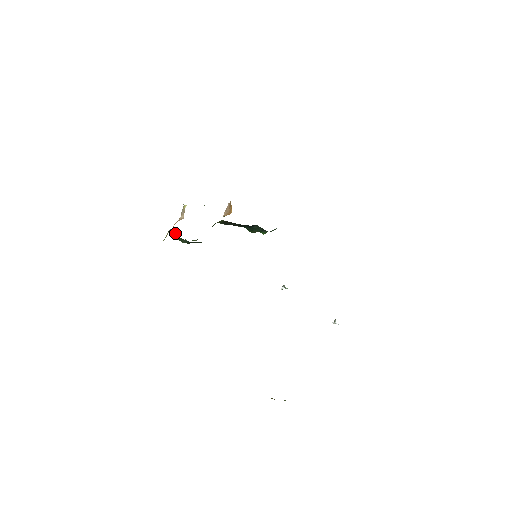
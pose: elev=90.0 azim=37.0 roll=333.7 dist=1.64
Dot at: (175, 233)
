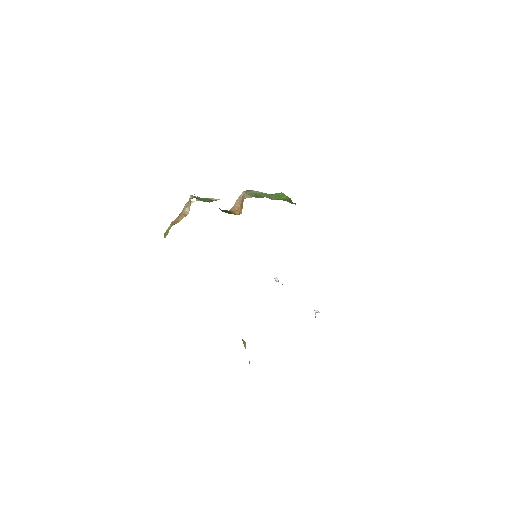
Dot at: occluded
